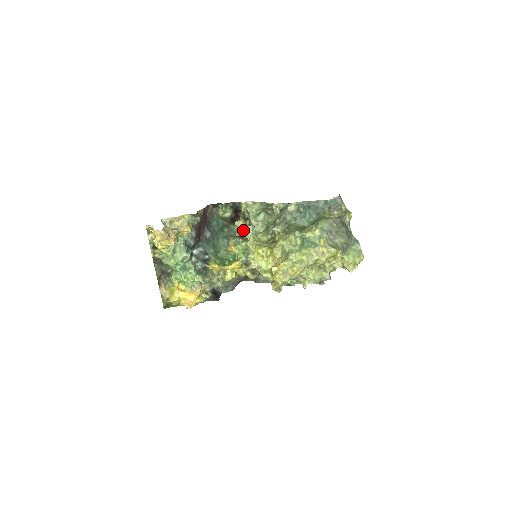
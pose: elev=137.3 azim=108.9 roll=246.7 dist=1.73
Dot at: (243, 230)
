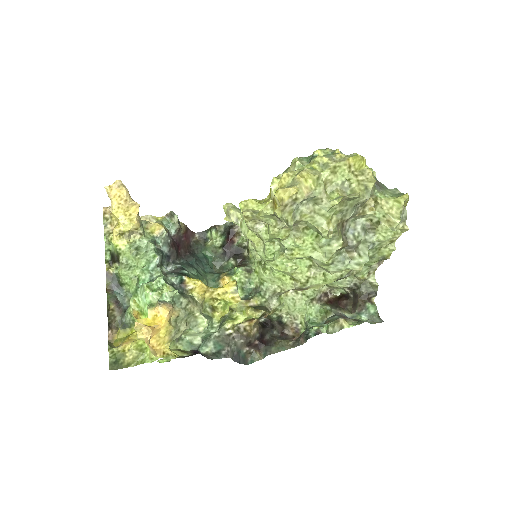
Dot at: (234, 211)
